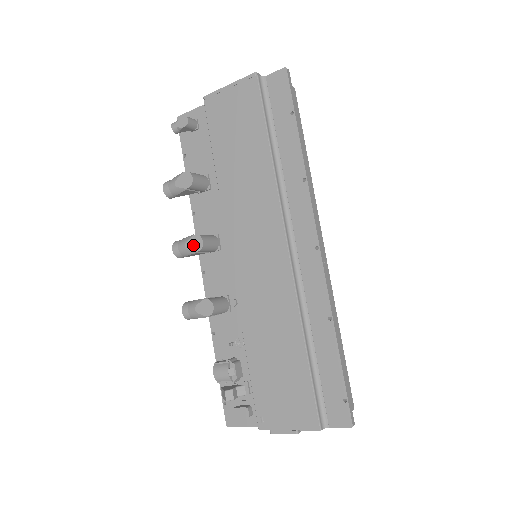
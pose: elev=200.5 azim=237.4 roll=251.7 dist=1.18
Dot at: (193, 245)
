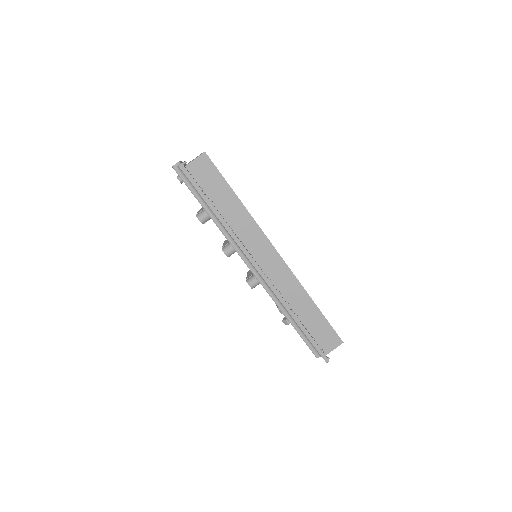
Dot at: occluded
